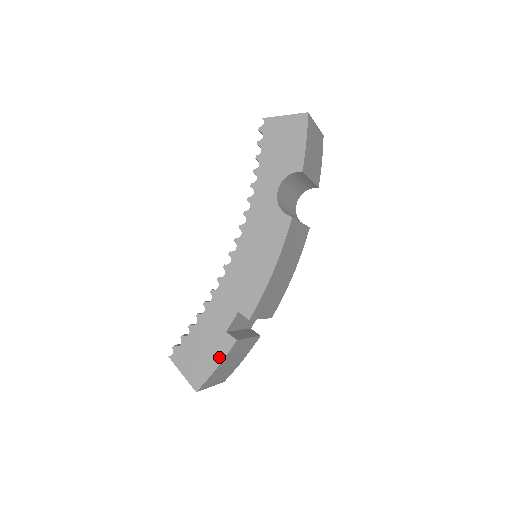
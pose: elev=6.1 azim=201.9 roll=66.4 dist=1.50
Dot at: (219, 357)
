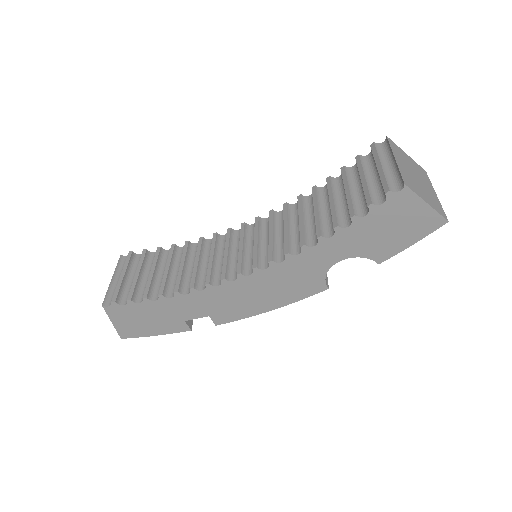
Dot at: (164, 331)
